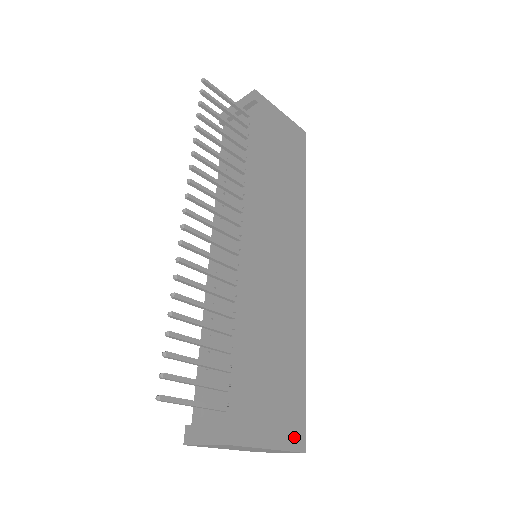
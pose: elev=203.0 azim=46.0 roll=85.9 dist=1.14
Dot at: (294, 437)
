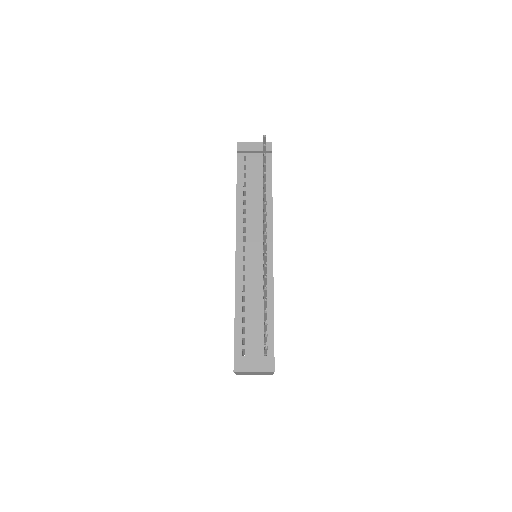
Dot at: occluded
